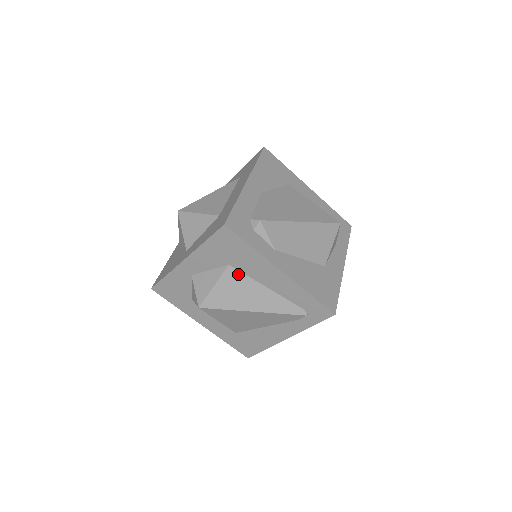
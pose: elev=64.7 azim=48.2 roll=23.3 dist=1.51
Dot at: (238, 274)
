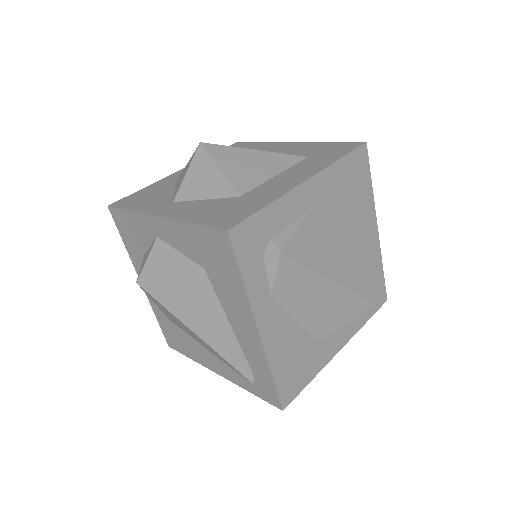
Dot at: (207, 286)
